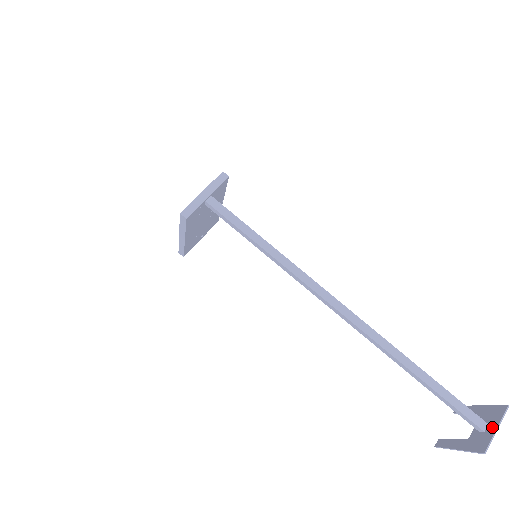
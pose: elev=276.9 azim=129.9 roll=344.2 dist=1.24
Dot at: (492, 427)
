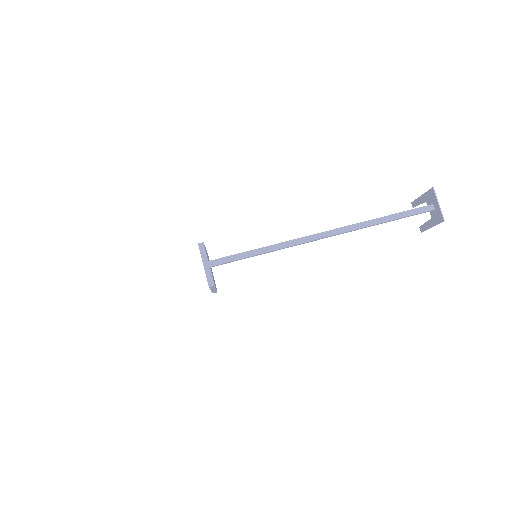
Dot at: (436, 205)
